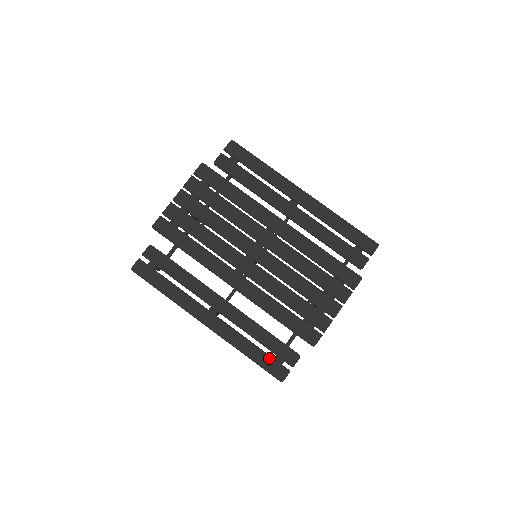
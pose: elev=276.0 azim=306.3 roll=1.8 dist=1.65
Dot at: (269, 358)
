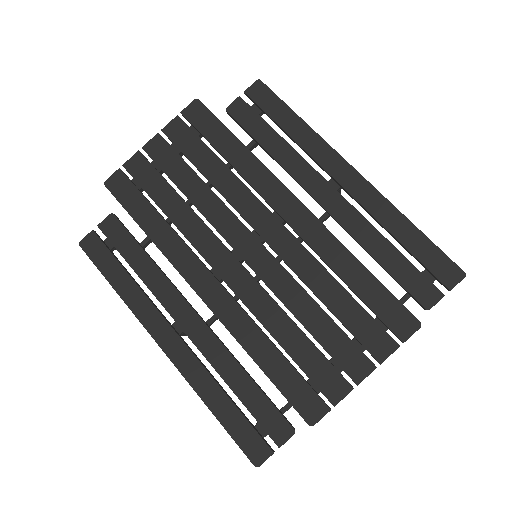
Dot at: (244, 422)
